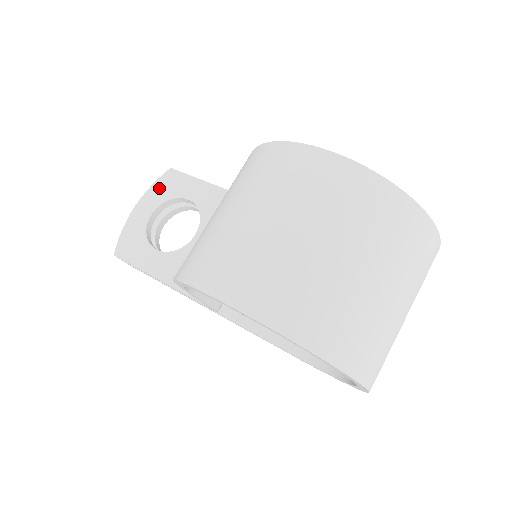
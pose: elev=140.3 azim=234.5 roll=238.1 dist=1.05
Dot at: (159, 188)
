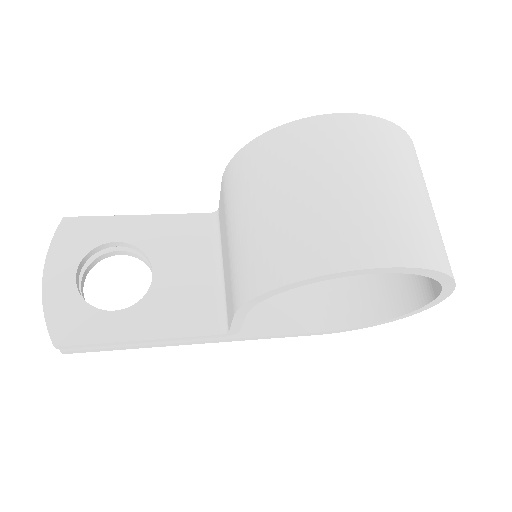
Dot at: (64, 244)
